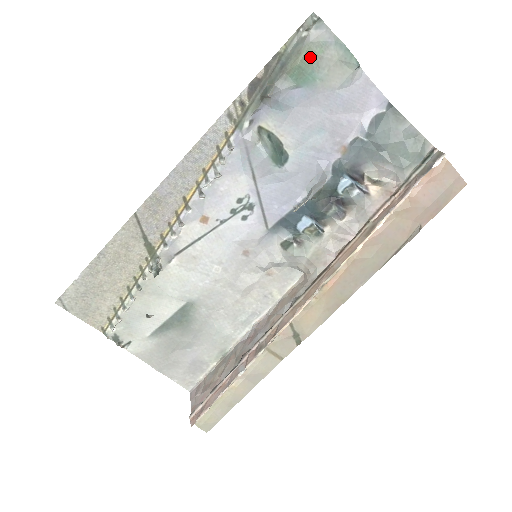
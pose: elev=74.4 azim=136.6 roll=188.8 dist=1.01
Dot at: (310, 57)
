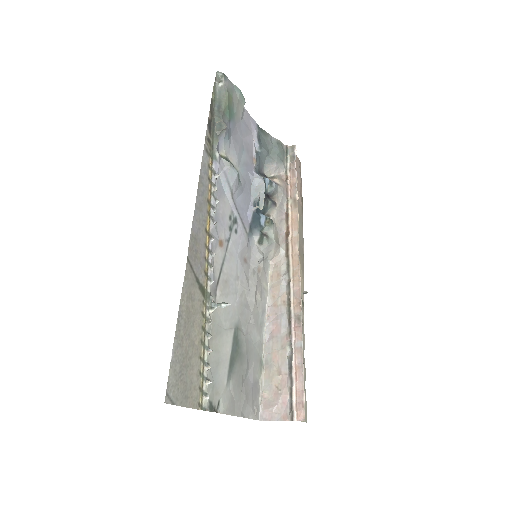
Dot at: (230, 99)
